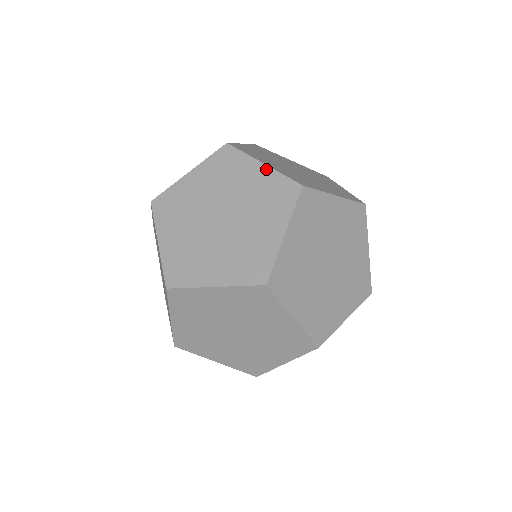
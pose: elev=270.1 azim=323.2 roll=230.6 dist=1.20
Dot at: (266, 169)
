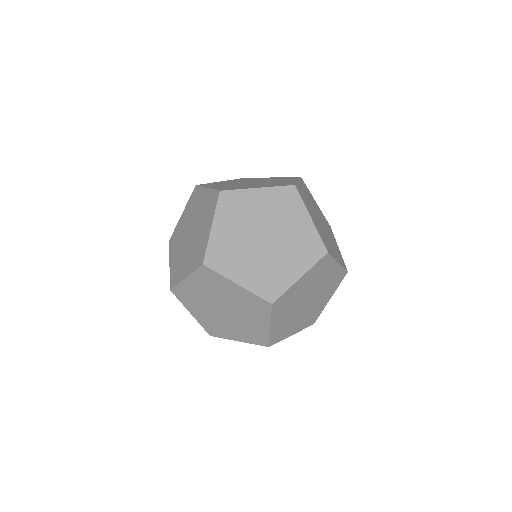
Dot at: (241, 289)
